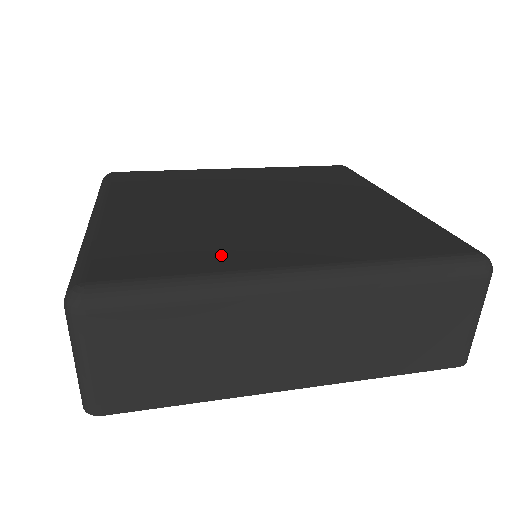
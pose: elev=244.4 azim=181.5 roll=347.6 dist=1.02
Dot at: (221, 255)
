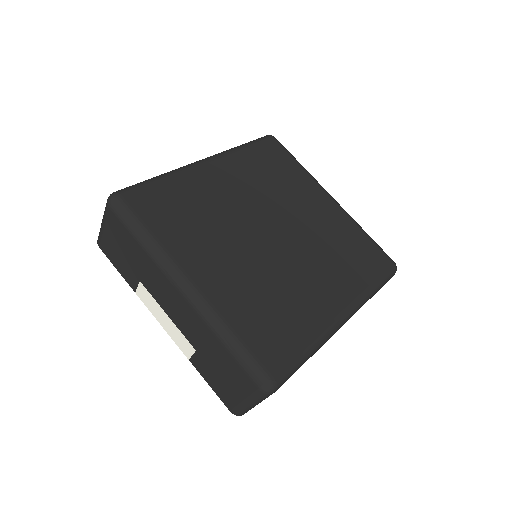
Dot at: (306, 315)
